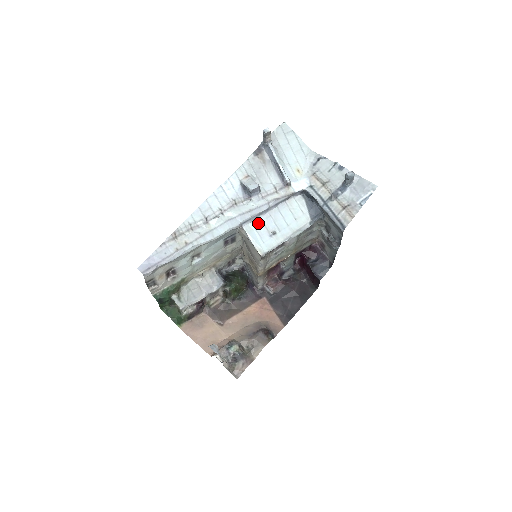
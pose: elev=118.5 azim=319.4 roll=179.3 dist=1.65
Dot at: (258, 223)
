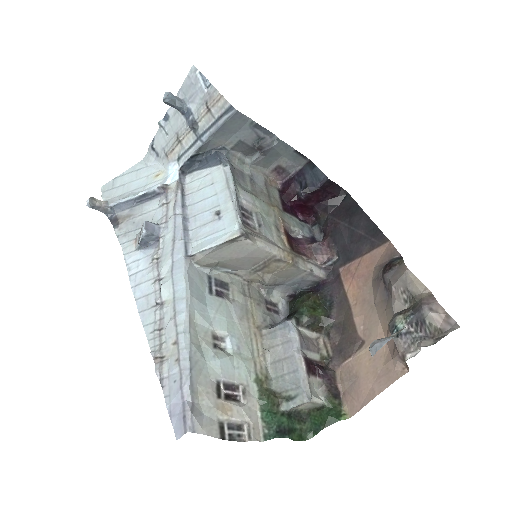
Dot at: (197, 234)
